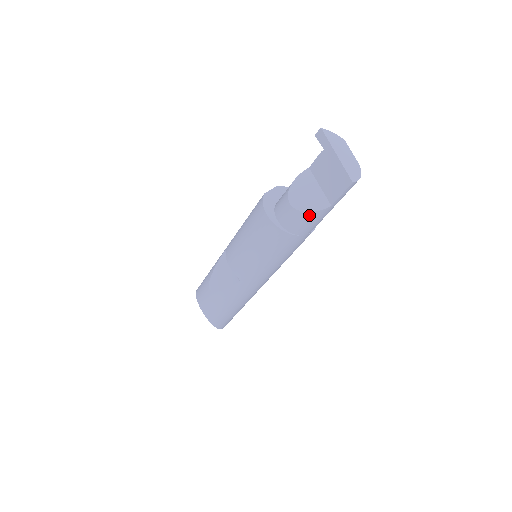
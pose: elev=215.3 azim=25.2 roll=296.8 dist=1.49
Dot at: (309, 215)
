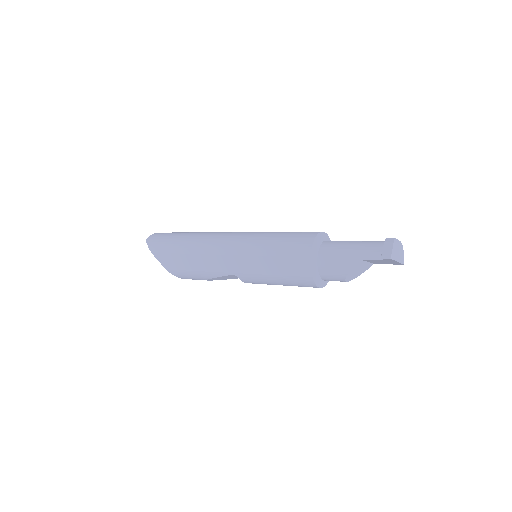
Dot at: occluded
